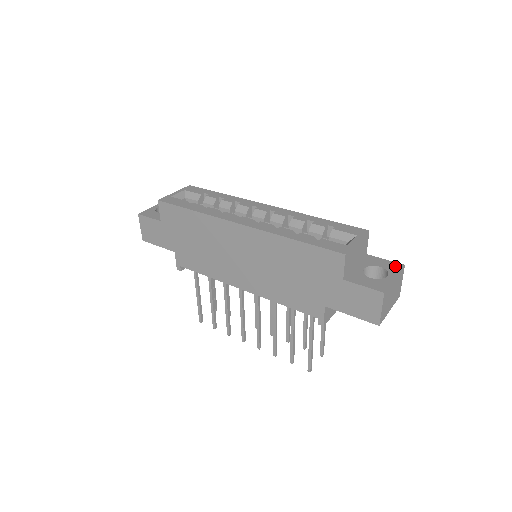
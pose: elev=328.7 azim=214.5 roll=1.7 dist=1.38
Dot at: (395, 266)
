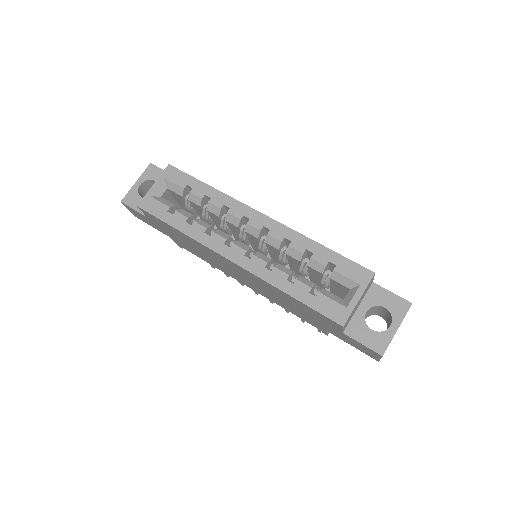
Dot at: (401, 306)
